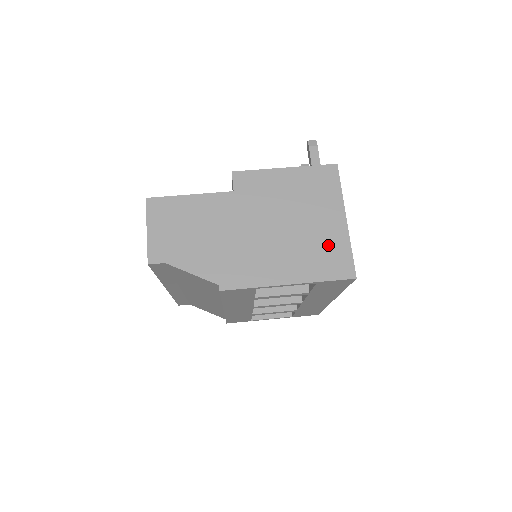
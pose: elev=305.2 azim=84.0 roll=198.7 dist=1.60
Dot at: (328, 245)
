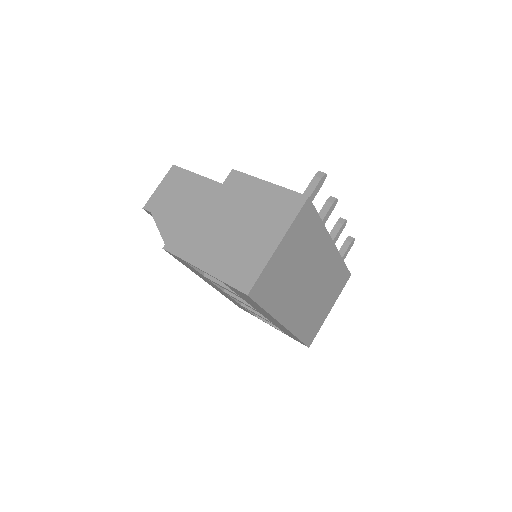
Dot at: (249, 257)
